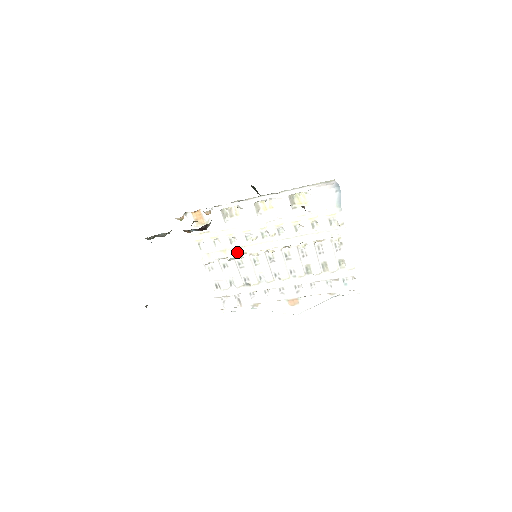
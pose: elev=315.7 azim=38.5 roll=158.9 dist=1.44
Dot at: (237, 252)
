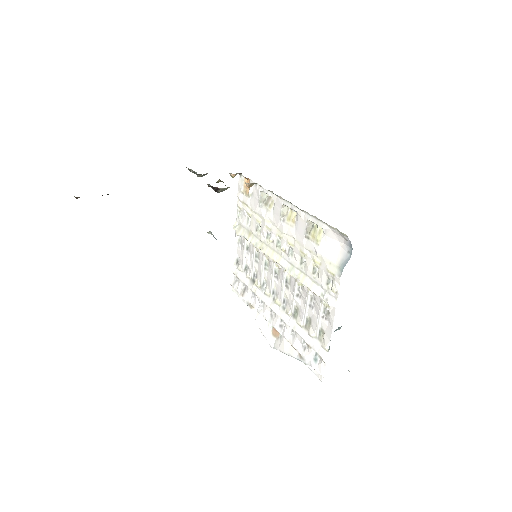
Dot at: (256, 242)
